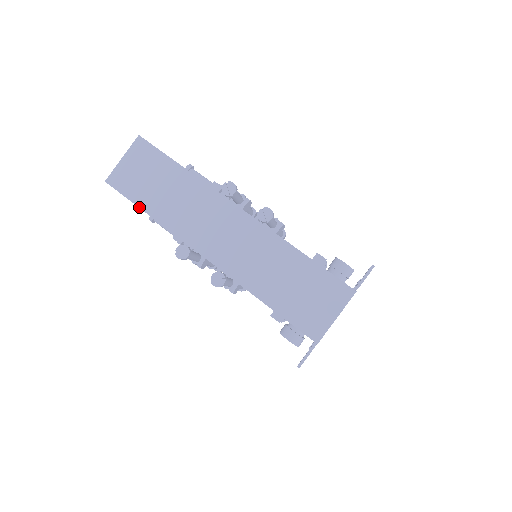
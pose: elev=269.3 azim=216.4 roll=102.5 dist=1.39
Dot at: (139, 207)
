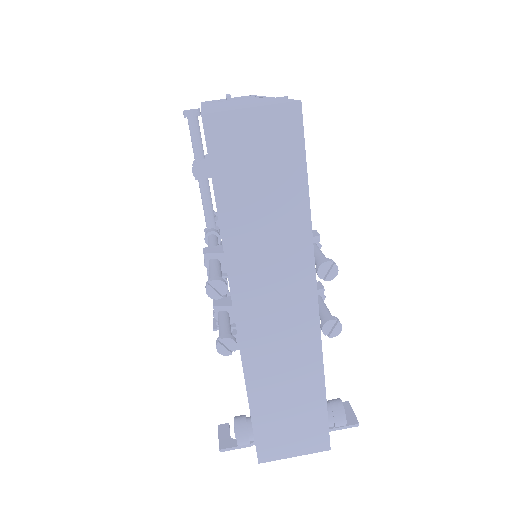
Dot at: (215, 195)
